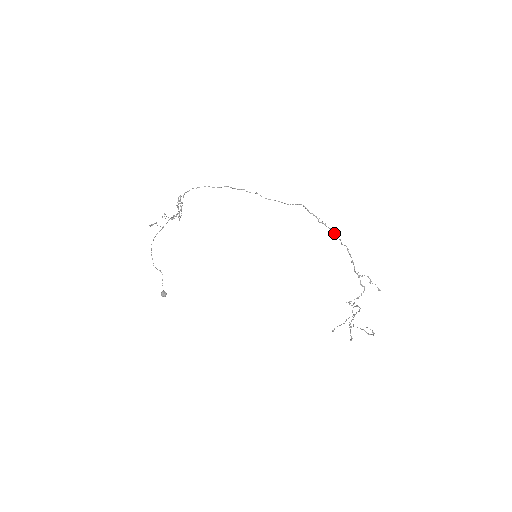
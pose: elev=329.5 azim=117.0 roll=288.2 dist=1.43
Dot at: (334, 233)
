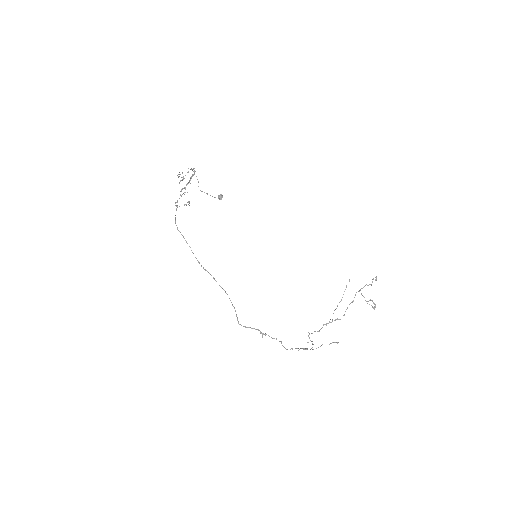
Dot at: (273, 338)
